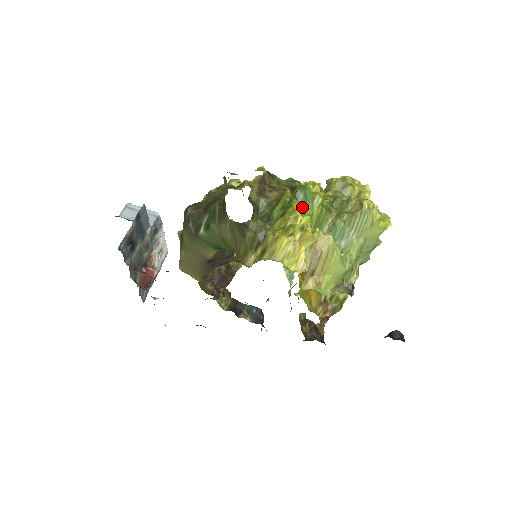
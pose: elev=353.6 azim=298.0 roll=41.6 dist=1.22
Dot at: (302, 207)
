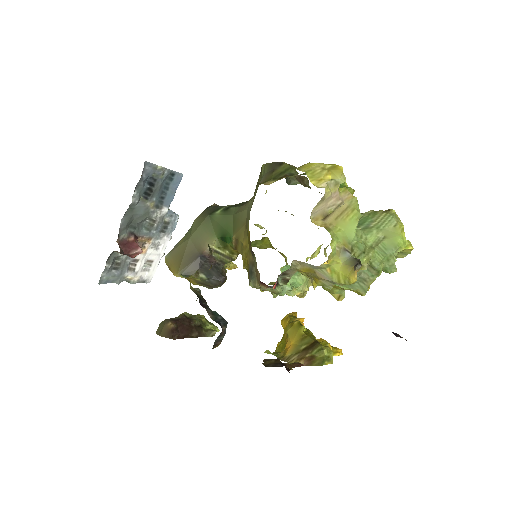
Dot at: occluded
